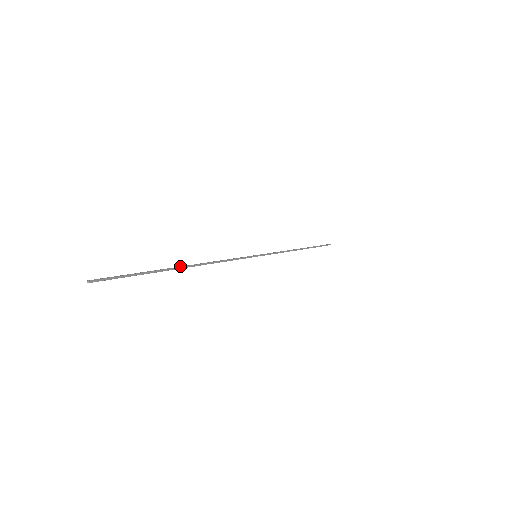
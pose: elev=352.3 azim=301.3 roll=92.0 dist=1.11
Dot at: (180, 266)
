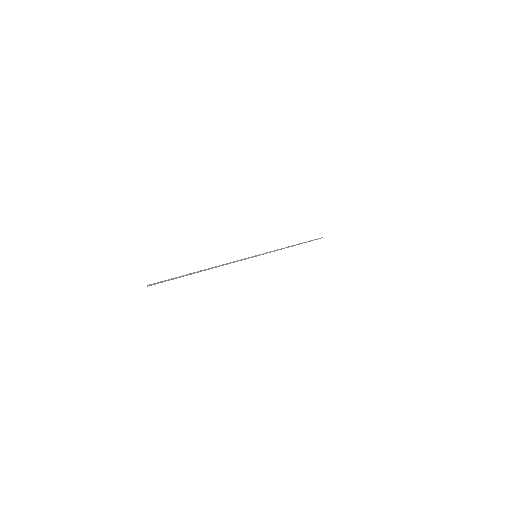
Dot at: (202, 270)
